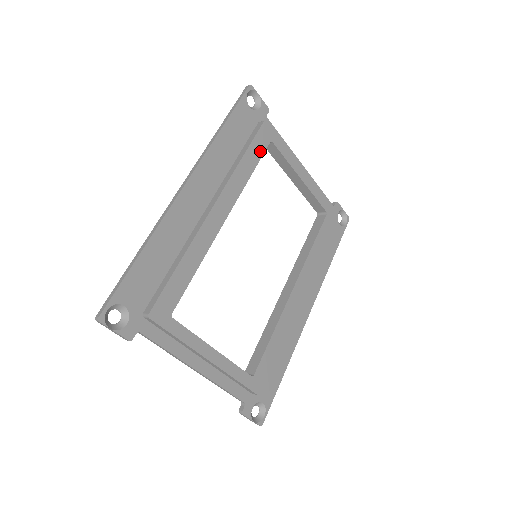
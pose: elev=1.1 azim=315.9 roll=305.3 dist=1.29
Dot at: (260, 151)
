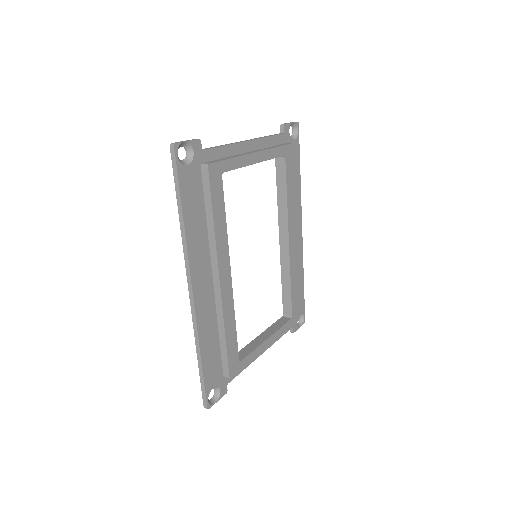
Dot at: (220, 195)
